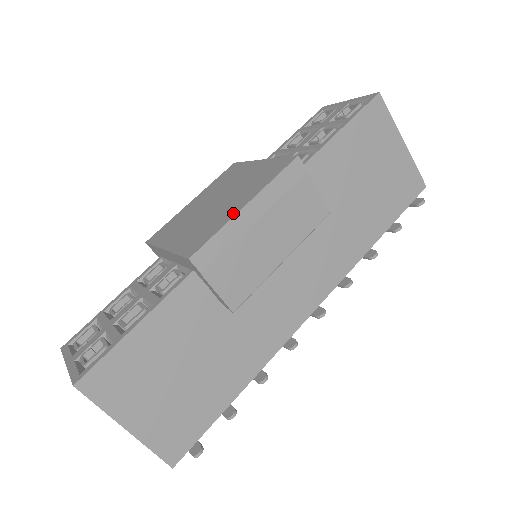
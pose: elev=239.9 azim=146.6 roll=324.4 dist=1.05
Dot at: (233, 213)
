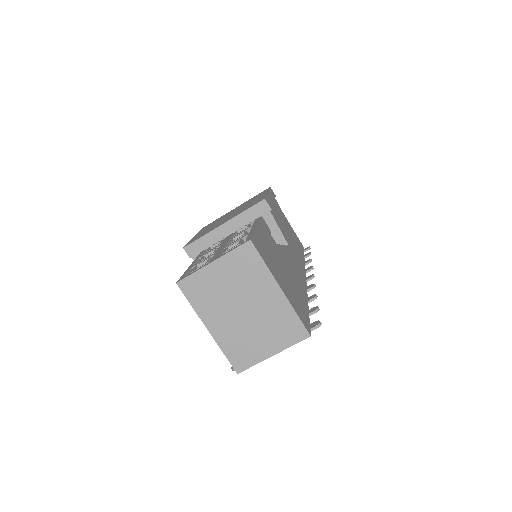
Dot at: occluded
